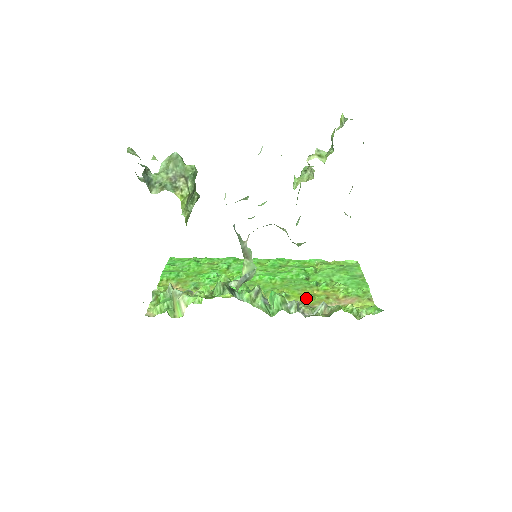
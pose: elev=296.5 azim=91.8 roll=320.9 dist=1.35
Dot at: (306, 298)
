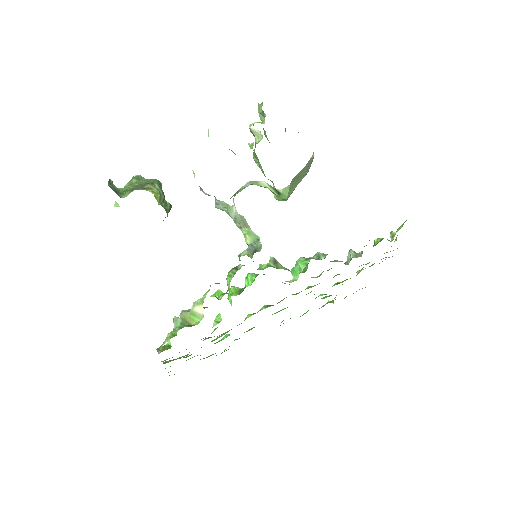
Dot at: (333, 277)
